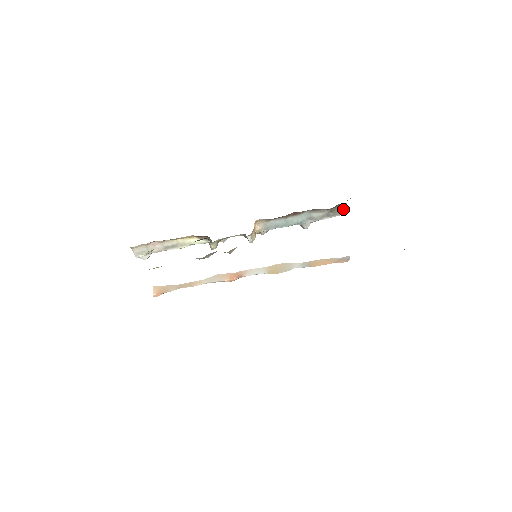
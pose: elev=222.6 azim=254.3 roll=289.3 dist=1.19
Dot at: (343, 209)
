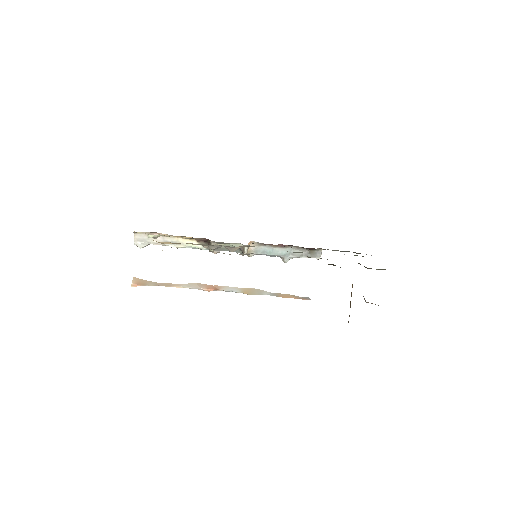
Dot at: (319, 254)
